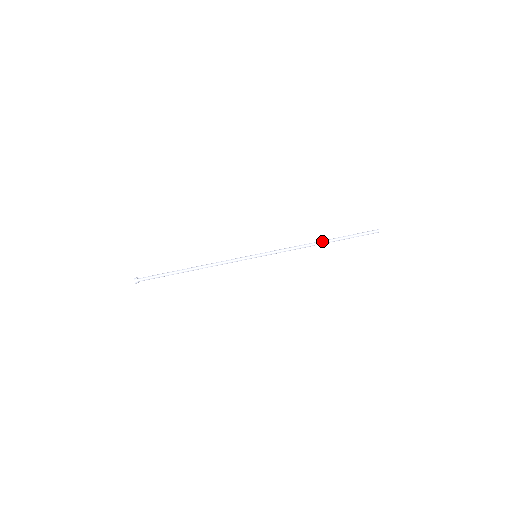
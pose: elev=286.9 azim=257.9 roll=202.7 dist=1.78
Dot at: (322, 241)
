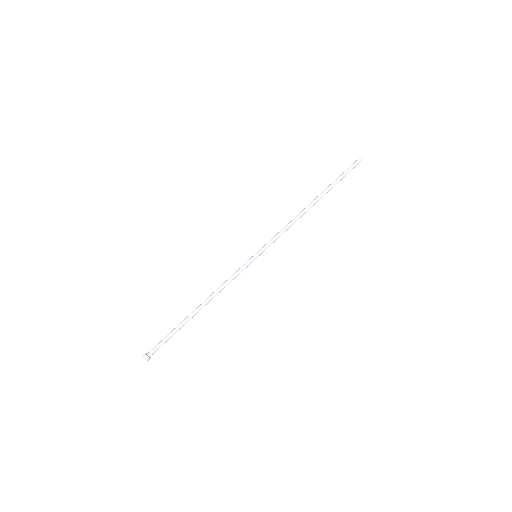
Dot at: (313, 202)
